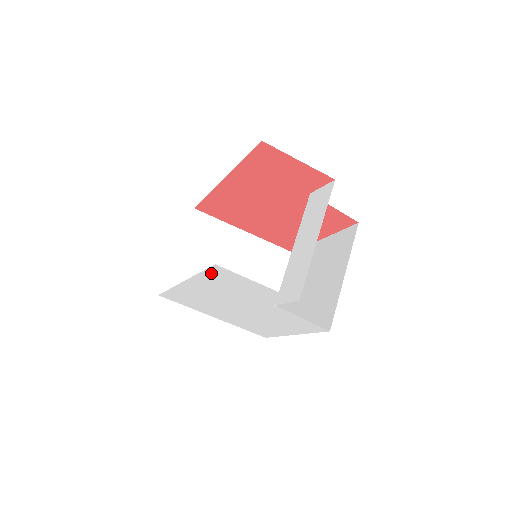
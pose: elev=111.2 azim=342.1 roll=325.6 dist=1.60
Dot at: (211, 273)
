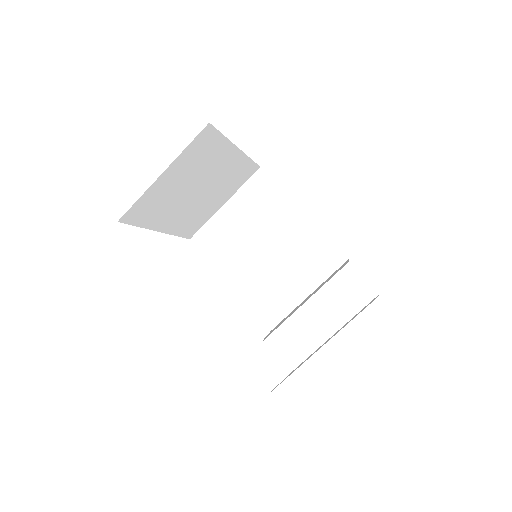
Dot at: occluded
